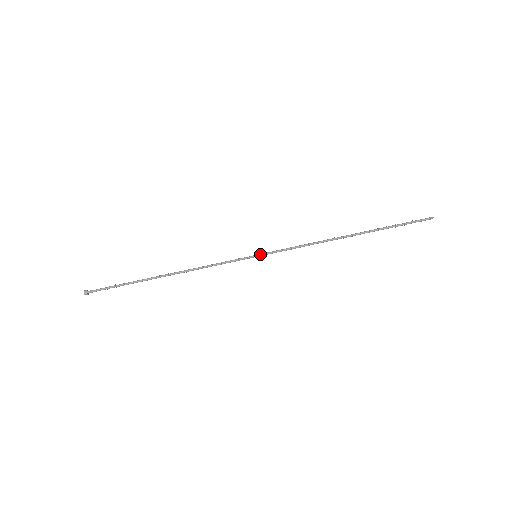
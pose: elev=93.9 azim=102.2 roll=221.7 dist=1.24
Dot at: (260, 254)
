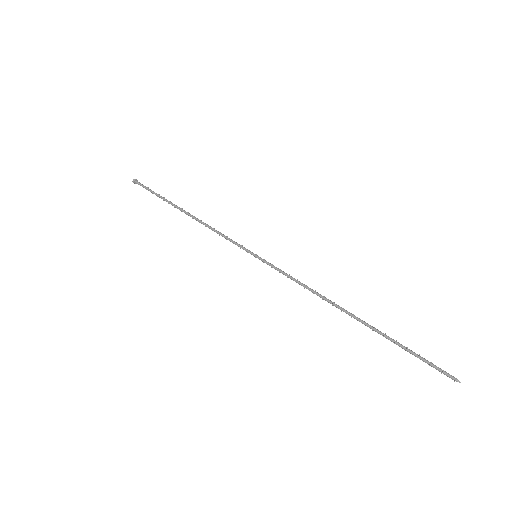
Dot at: (260, 257)
